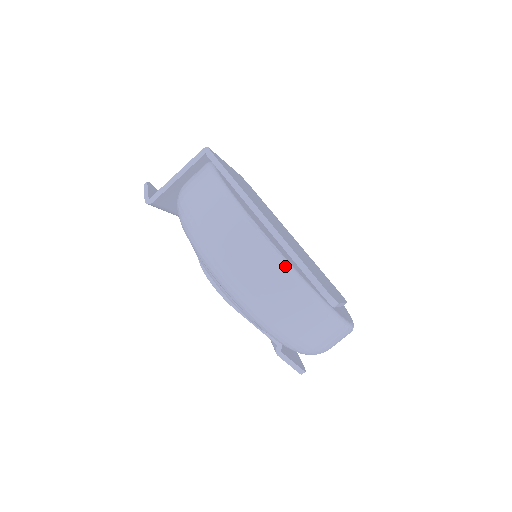
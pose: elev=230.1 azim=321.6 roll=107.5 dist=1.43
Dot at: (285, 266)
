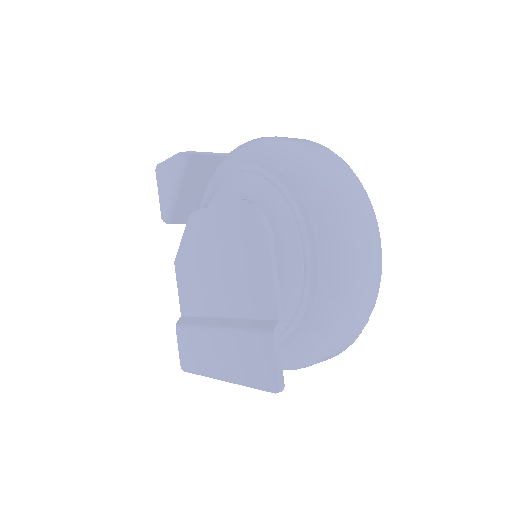
Dot at: occluded
